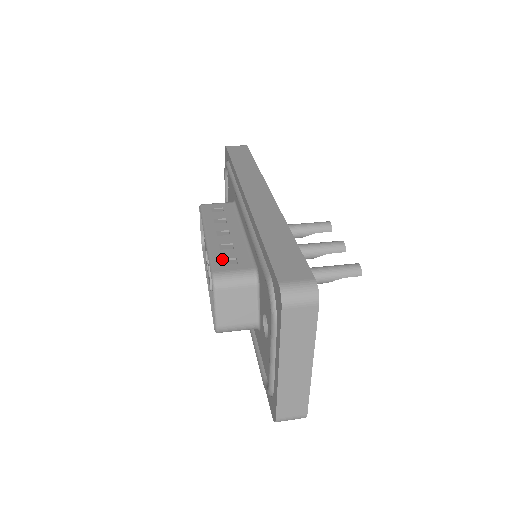
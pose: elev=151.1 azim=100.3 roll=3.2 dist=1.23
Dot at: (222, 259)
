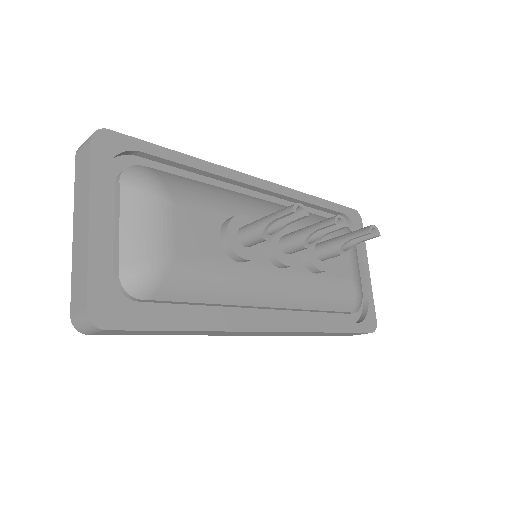
Dot at: occluded
